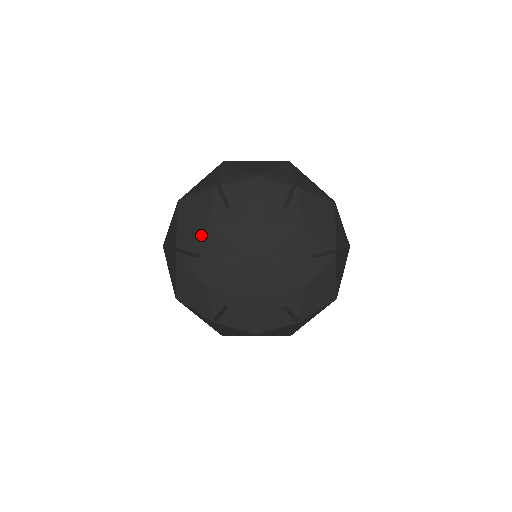
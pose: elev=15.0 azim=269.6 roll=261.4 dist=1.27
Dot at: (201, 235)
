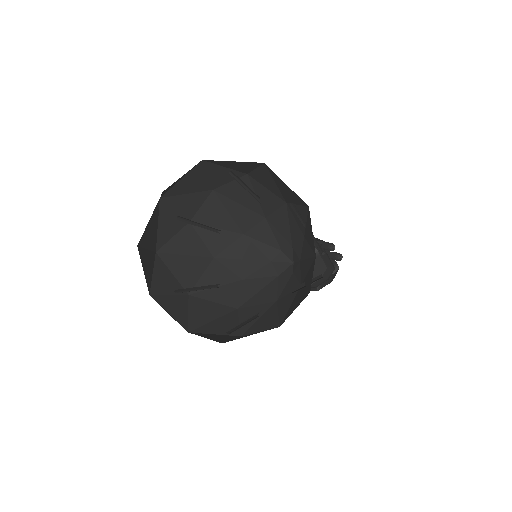
Dot at: (210, 267)
